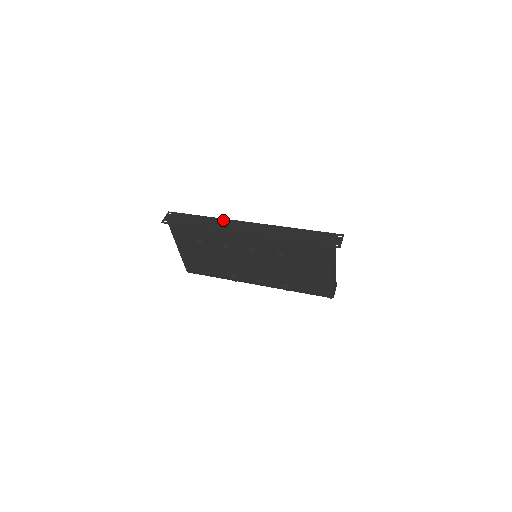
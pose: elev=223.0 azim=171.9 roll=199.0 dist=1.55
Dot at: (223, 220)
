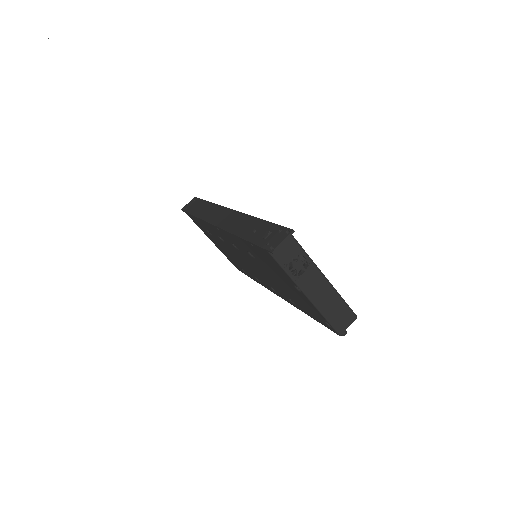
Dot at: (216, 206)
